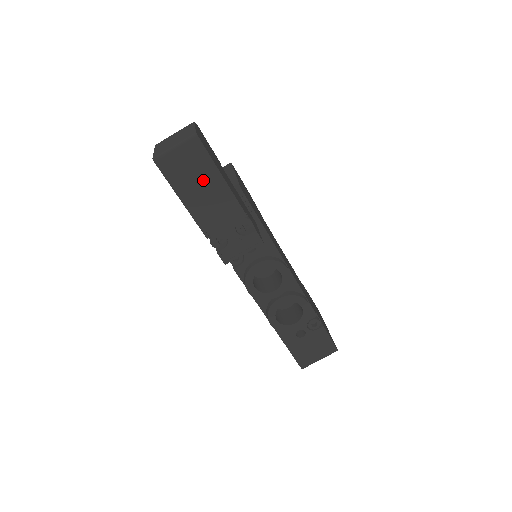
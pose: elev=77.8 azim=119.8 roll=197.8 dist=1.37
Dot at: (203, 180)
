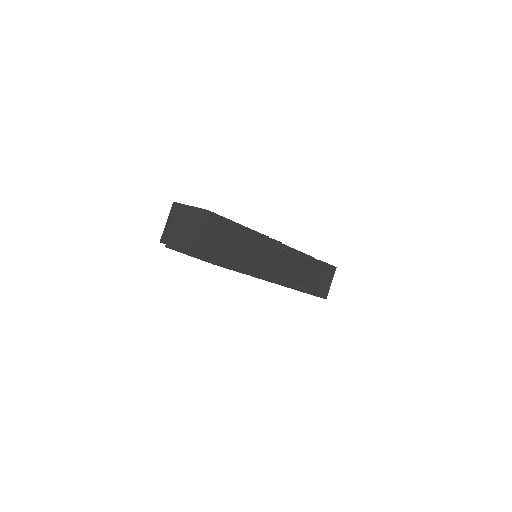
Dot at: (228, 237)
